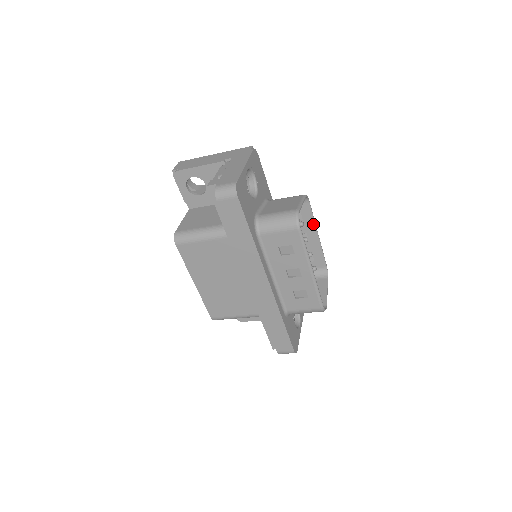
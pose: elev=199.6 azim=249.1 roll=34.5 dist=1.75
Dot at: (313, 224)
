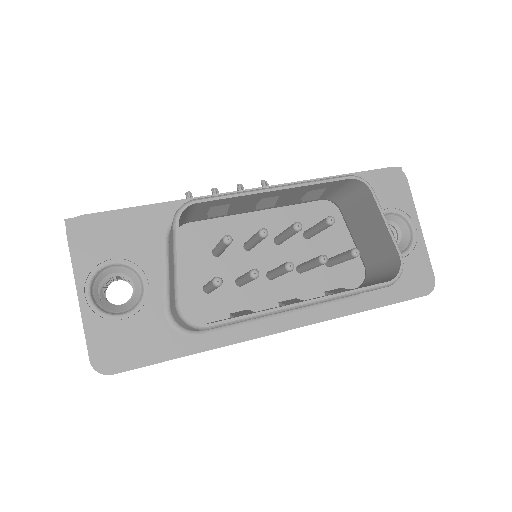
Dot at: (247, 196)
